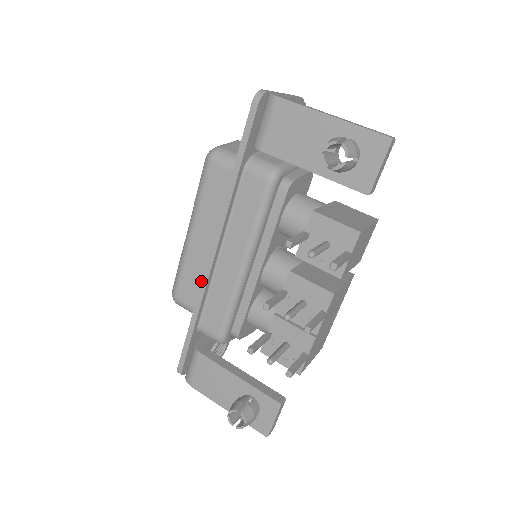
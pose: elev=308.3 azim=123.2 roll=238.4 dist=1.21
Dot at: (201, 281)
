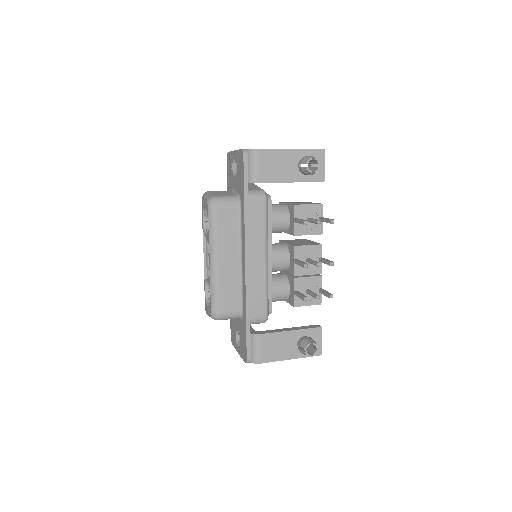
Dot at: (235, 289)
